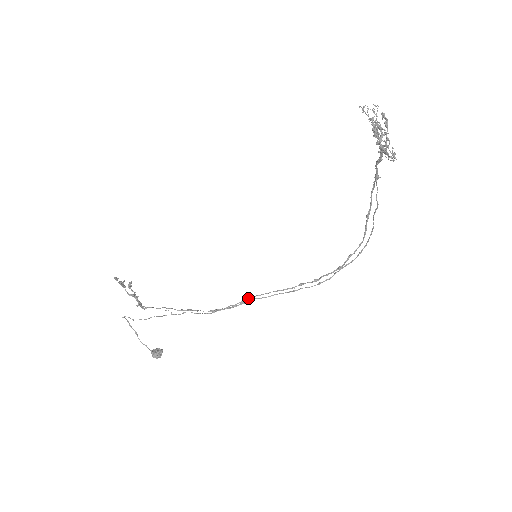
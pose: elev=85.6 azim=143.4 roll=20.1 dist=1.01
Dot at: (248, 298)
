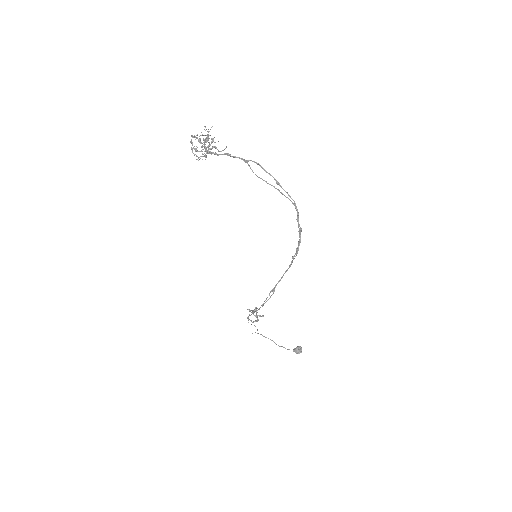
Dot at: (275, 286)
